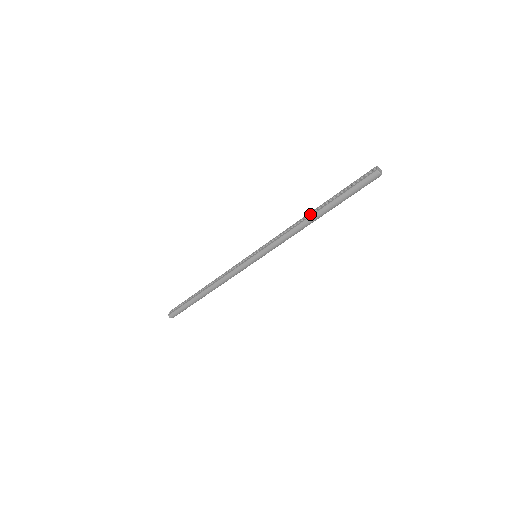
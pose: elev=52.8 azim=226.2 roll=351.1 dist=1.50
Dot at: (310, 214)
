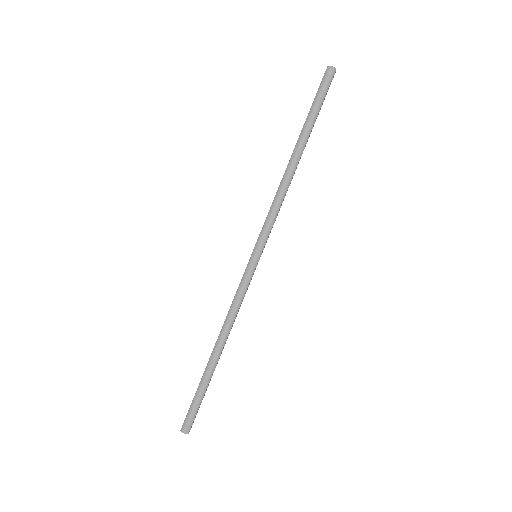
Dot at: (290, 161)
